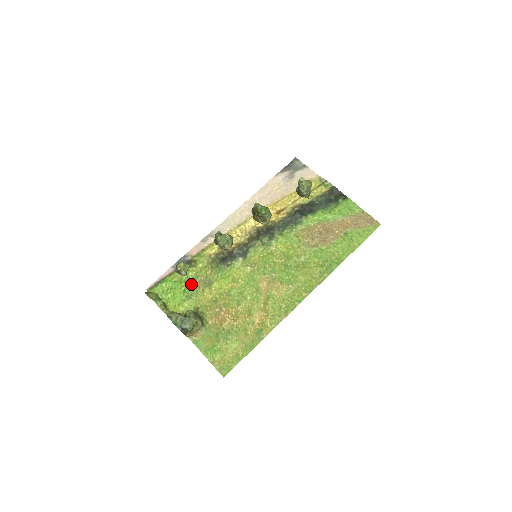
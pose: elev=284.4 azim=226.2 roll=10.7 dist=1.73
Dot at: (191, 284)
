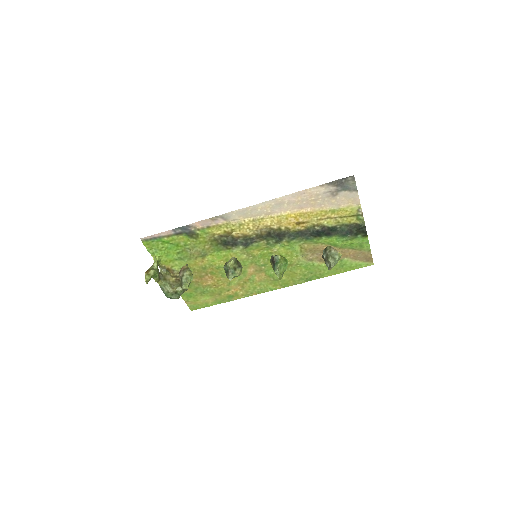
Dot at: (187, 251)
